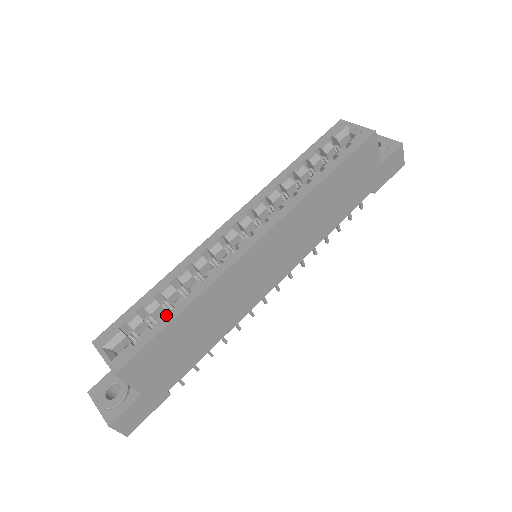
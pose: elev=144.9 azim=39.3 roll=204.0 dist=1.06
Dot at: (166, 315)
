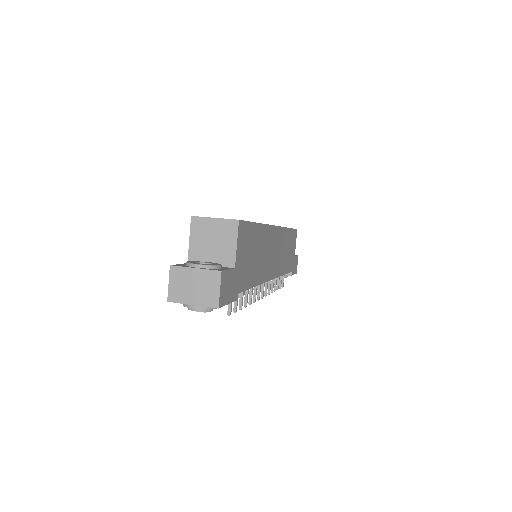
Dot at: occluded
